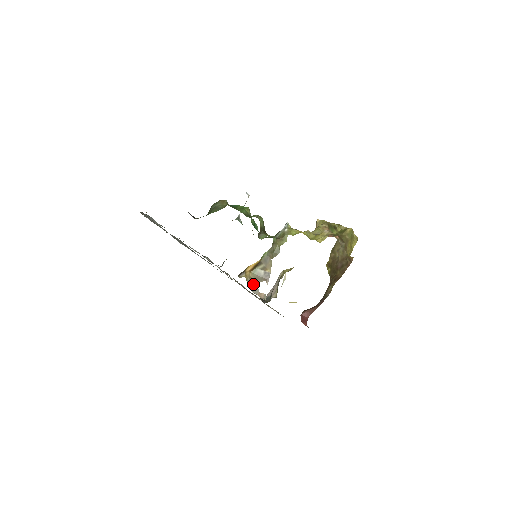
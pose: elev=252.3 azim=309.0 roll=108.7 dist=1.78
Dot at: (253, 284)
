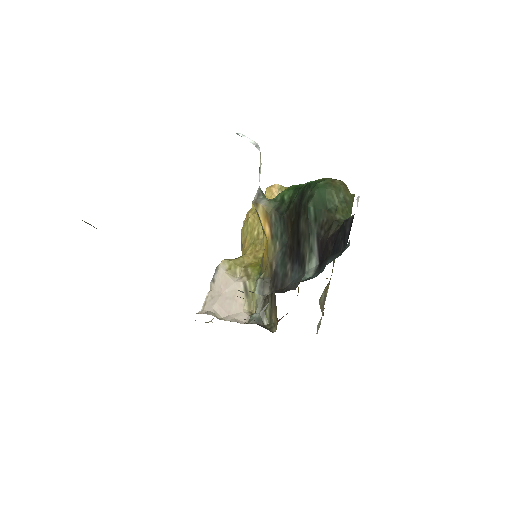
Dot at: (321, 319)
